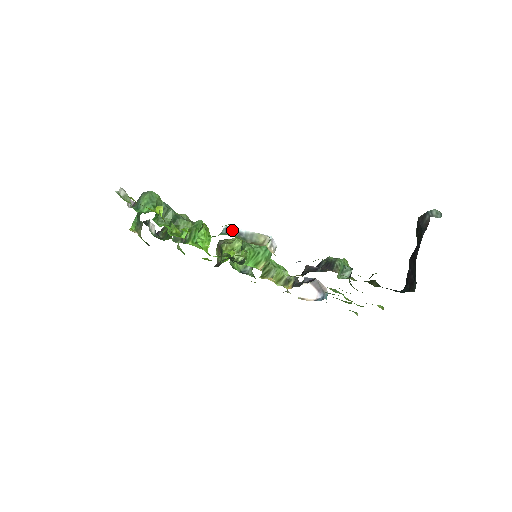
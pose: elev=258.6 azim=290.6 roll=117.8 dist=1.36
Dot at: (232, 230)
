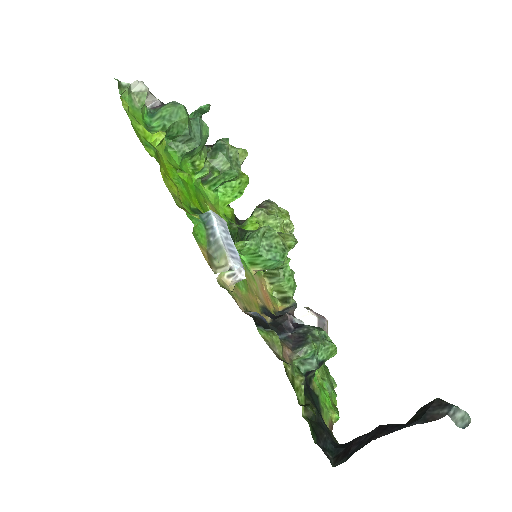
Dot at: (211, 222)
